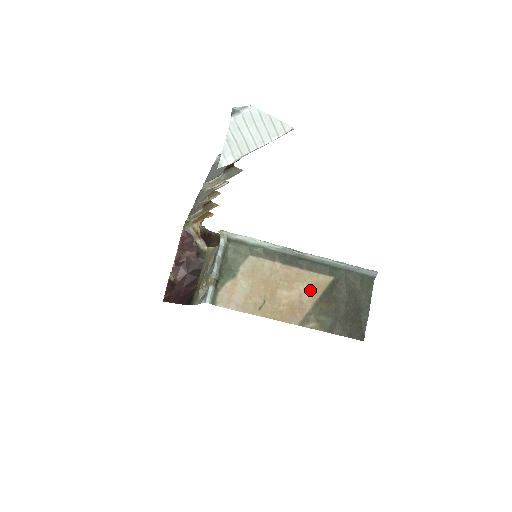
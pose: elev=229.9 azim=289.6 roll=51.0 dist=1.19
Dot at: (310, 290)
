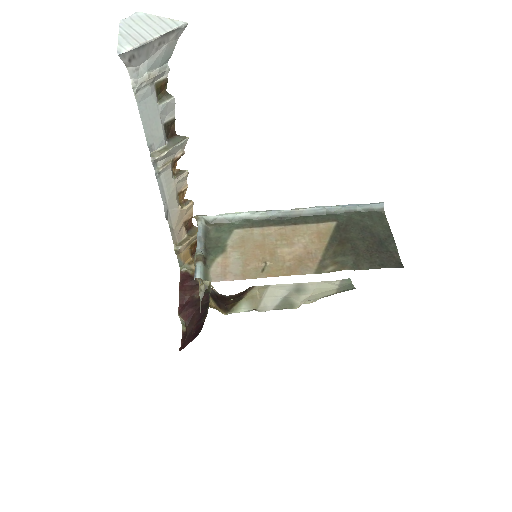
Dot at: (314, 240)
